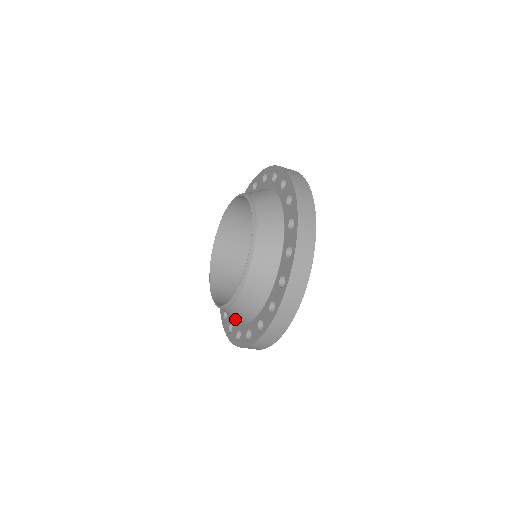
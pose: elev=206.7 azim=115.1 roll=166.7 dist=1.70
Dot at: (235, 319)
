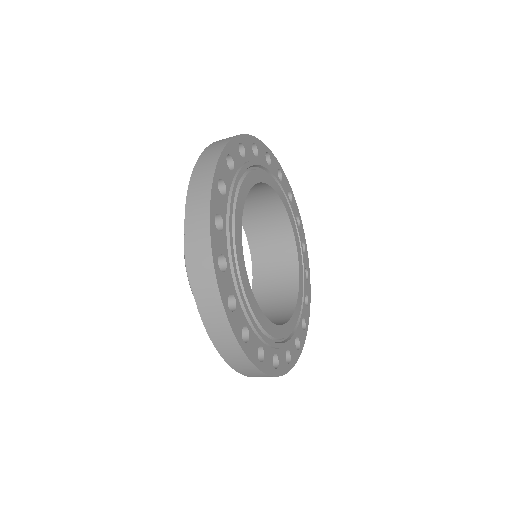
Dot at: occluded
